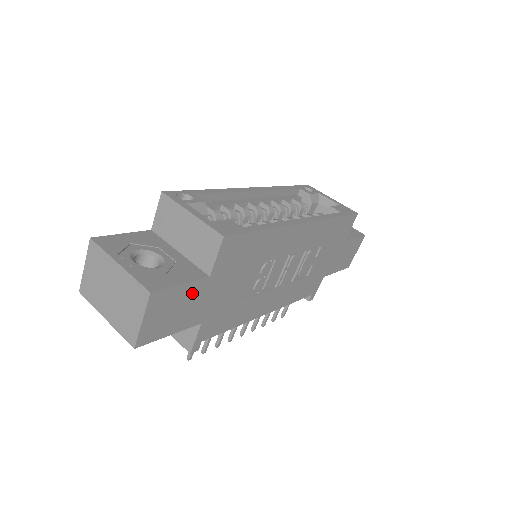
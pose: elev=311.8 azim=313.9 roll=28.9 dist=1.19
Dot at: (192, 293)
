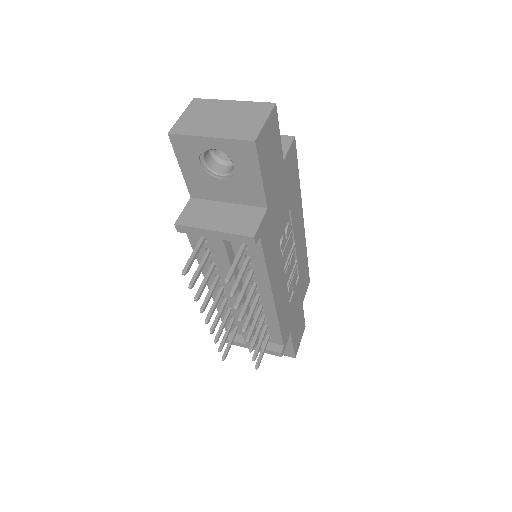
Dot at: (277, 156)
